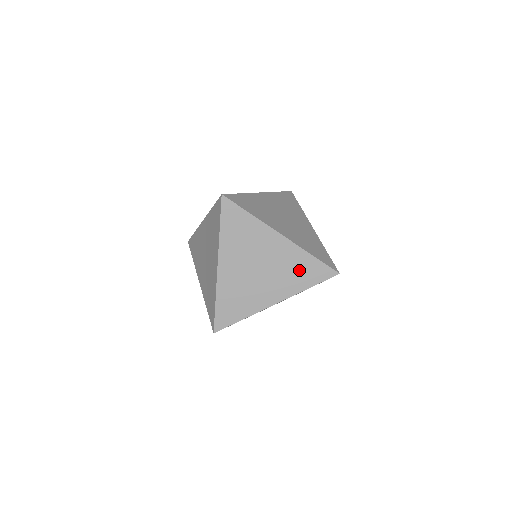
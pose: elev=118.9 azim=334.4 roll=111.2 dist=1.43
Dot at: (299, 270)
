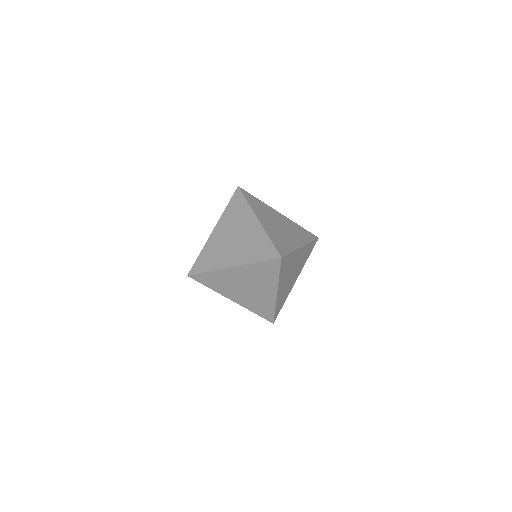
Dot at: (262, 273)
